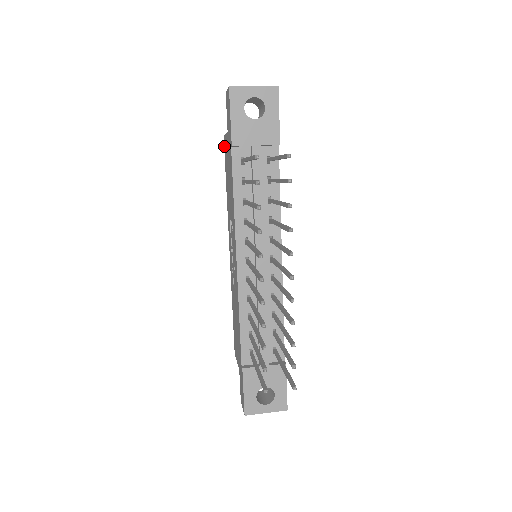
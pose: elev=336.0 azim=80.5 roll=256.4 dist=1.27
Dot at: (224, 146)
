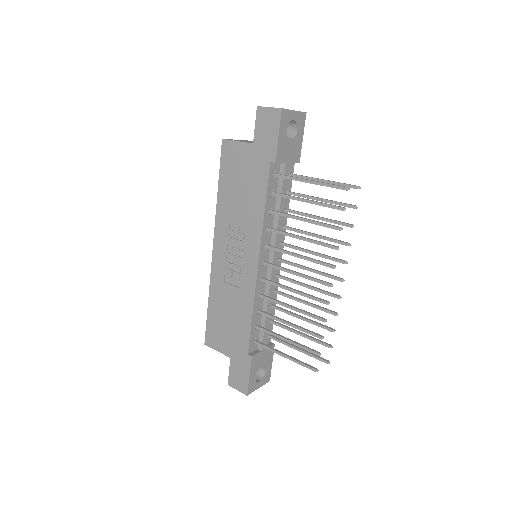
Dot at: (223, 149)
